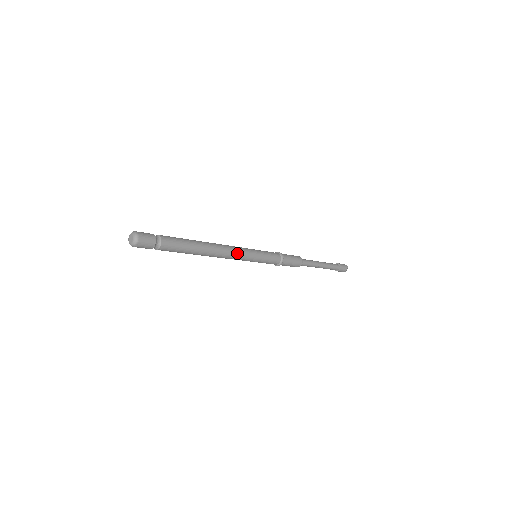
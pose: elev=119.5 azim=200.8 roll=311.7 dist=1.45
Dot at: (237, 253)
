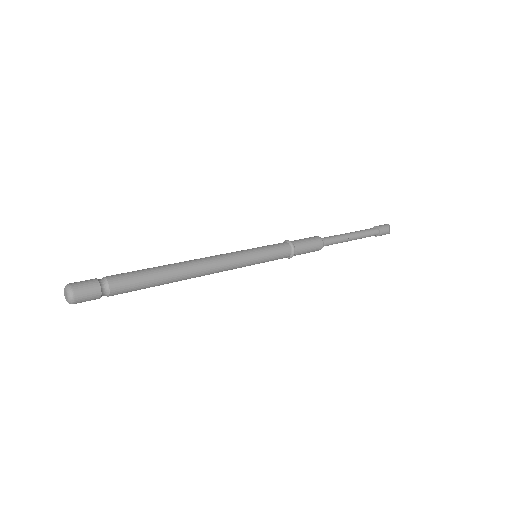
Dot at: (225, 260)
